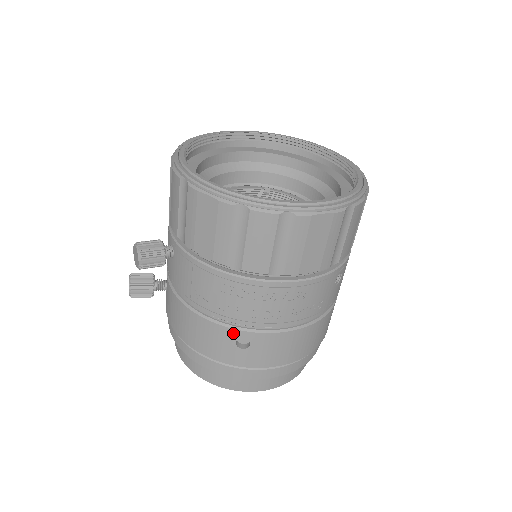
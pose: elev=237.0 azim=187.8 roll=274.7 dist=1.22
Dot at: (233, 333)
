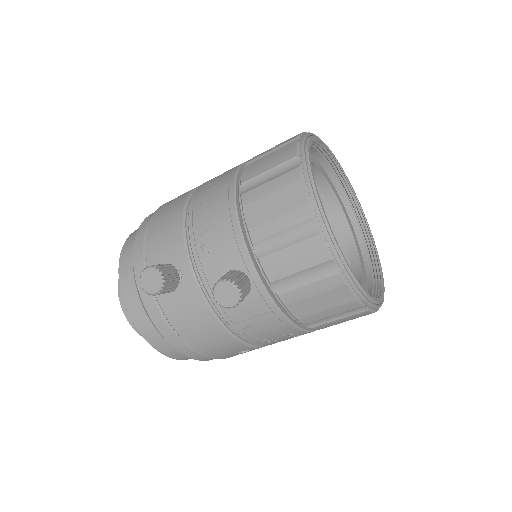
Dot at: (247, 348)
